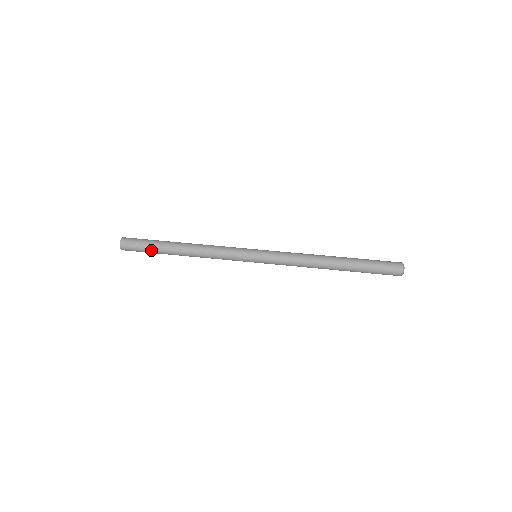
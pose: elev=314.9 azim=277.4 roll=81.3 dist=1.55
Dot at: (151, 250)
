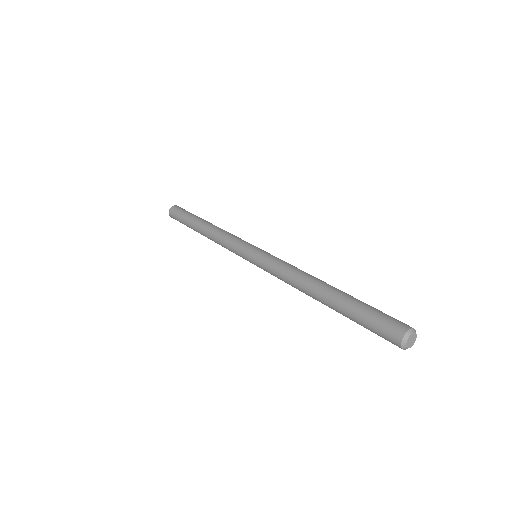
Dot at: (184, 220)
